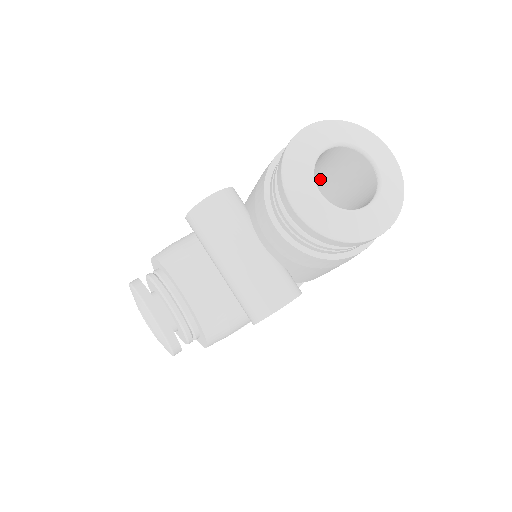
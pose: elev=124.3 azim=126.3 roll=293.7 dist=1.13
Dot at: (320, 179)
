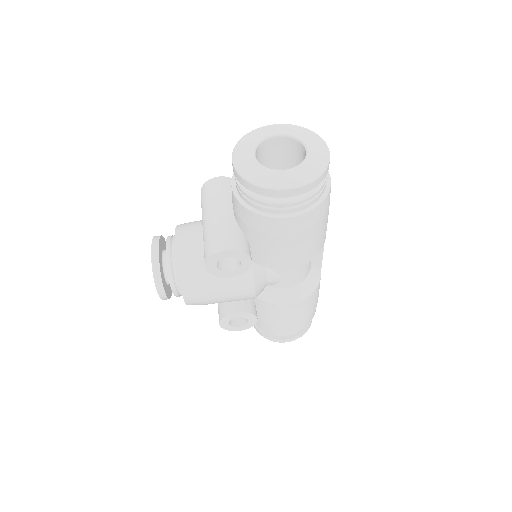
Dot at: occluded
